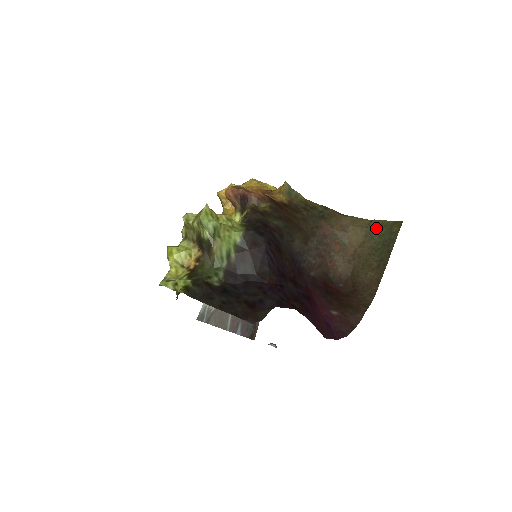
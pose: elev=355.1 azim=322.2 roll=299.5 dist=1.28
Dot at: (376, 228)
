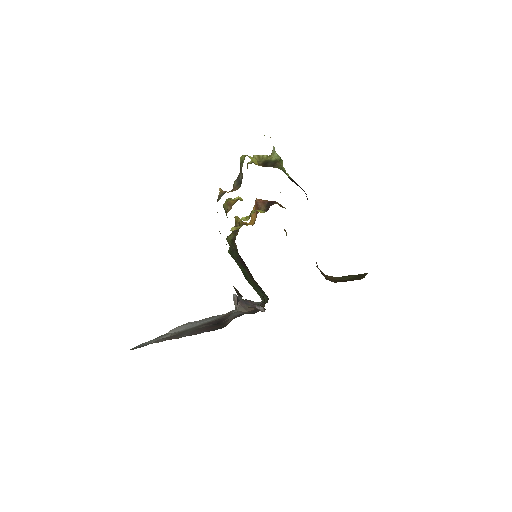
Dot at: (348, 276)
